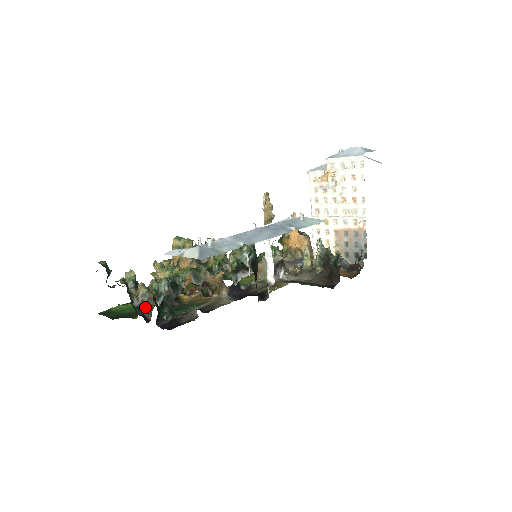
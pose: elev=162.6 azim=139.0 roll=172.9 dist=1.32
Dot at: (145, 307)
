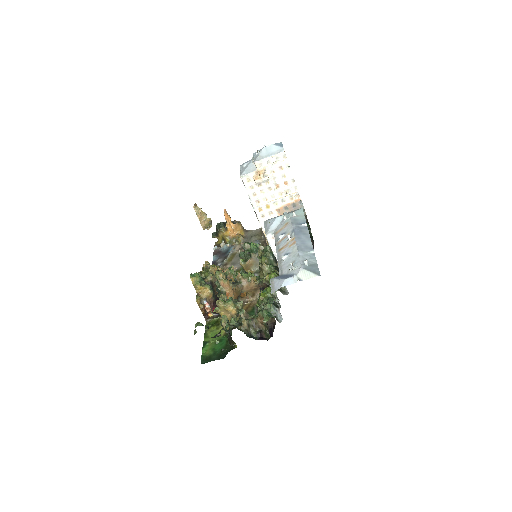
Dot at: (257, 332)
